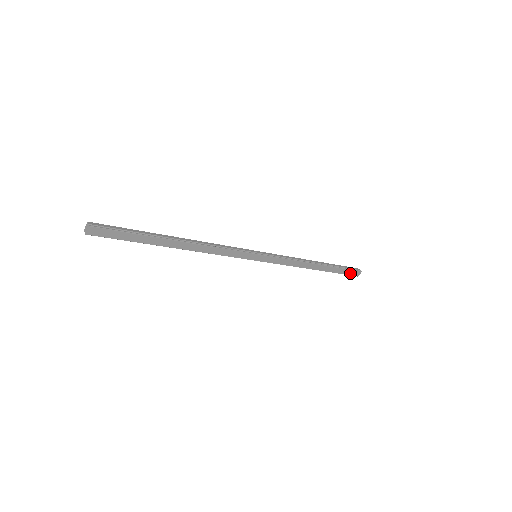
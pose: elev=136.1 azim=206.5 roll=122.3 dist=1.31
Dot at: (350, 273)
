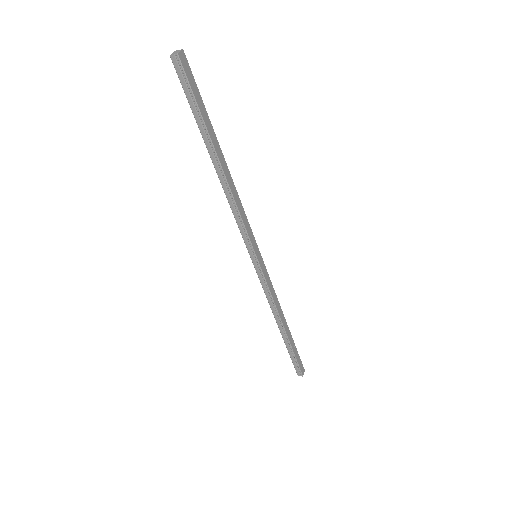
Dot at: (299, 364)
